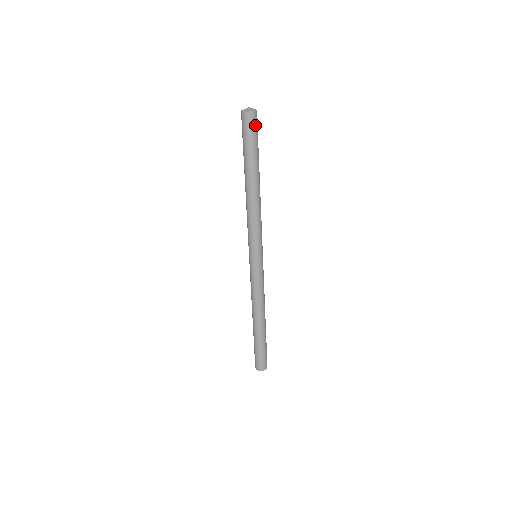
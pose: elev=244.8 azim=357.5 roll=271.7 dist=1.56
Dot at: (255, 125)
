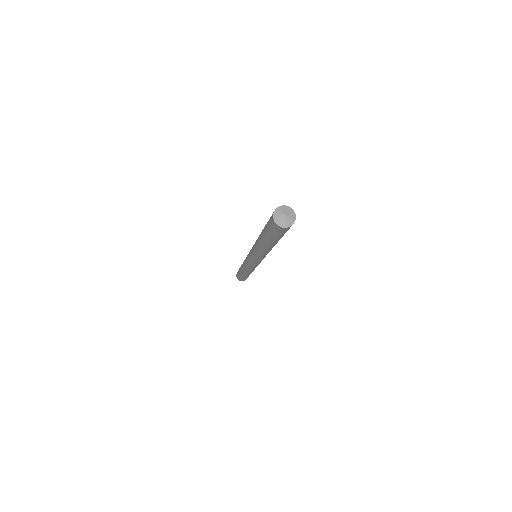
Dot at: (284, 231)
